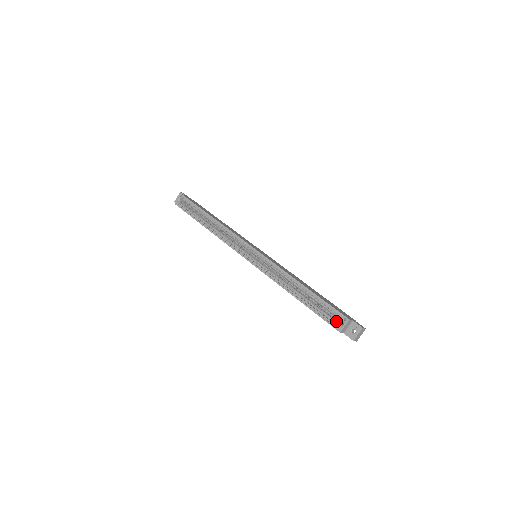
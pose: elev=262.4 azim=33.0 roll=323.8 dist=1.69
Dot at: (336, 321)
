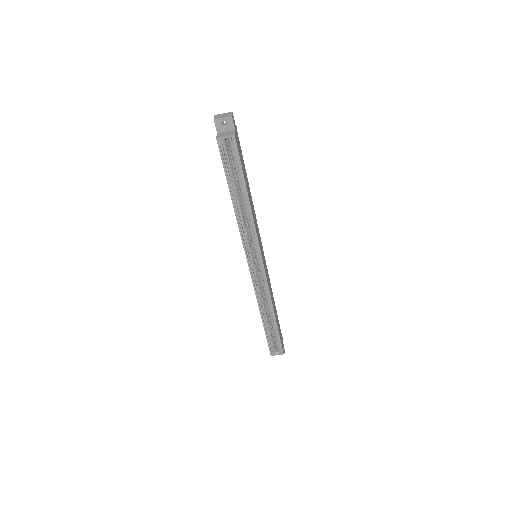
Dot at: (274, 348)
